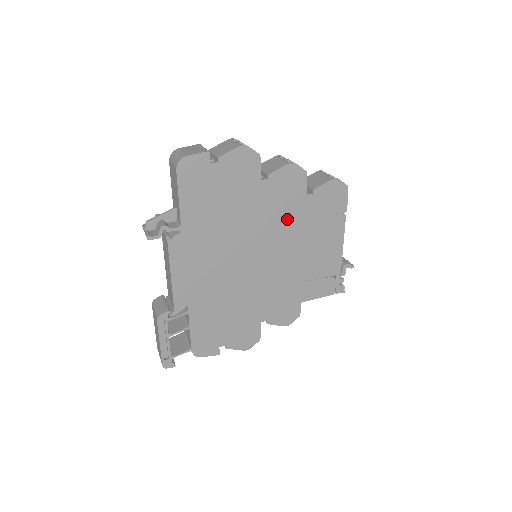
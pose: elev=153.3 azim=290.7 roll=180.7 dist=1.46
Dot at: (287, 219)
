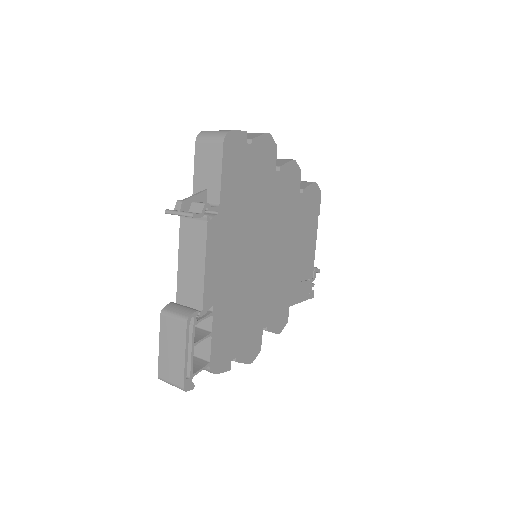
Dot at: (287, 215)
